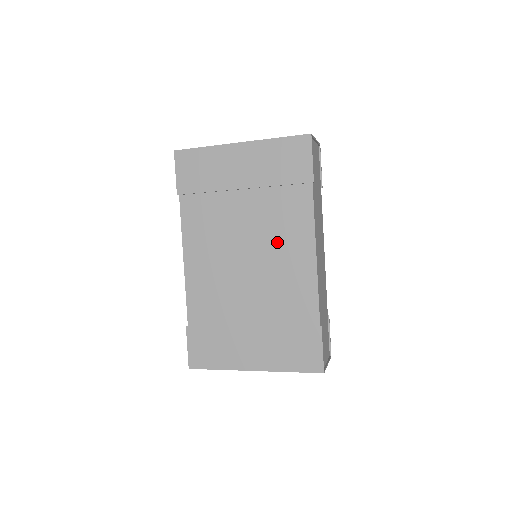
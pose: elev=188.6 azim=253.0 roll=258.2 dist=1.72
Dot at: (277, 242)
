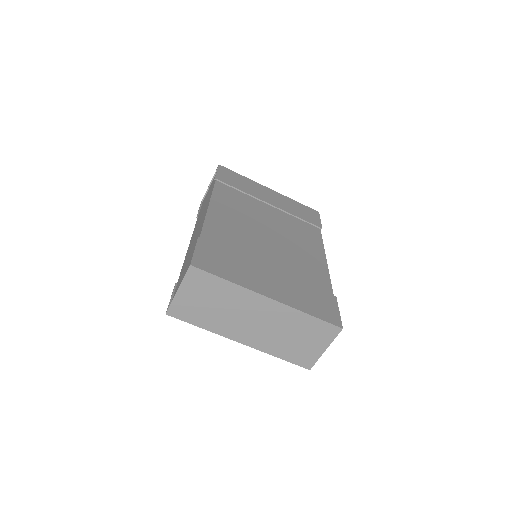
Dot at: (295, 239)
